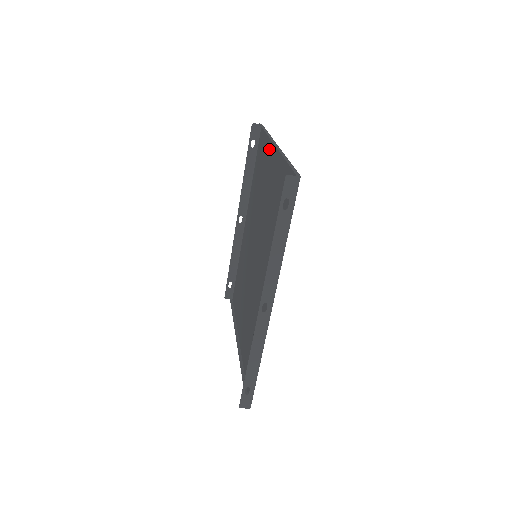
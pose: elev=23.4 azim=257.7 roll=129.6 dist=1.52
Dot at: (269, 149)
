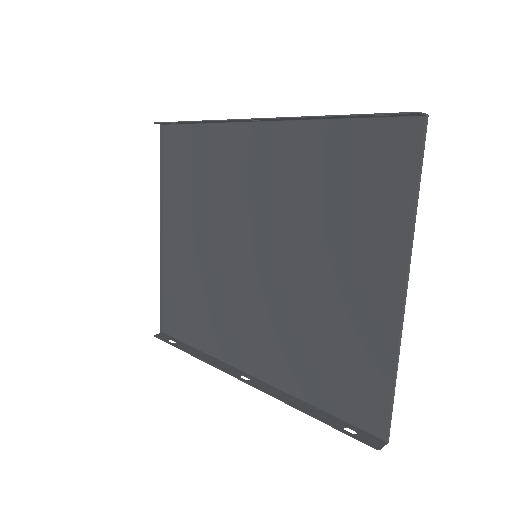
Dot at: (393, 237)
